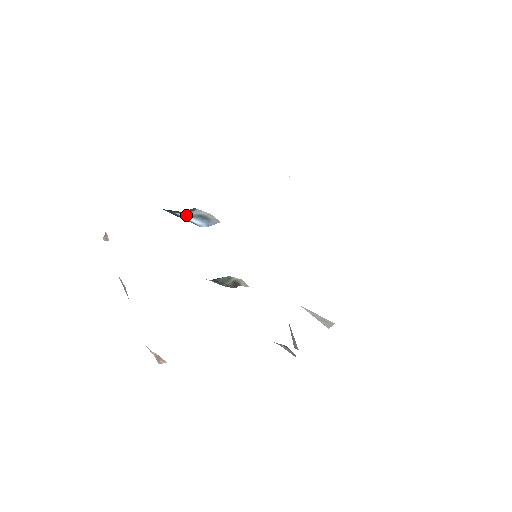
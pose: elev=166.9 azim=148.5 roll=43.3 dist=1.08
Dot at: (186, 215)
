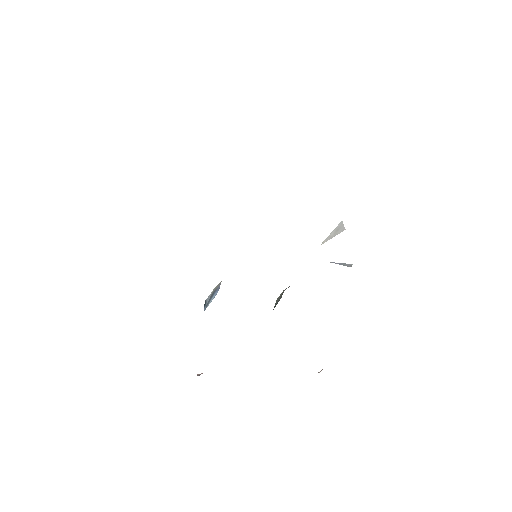
Dot at: occluded
